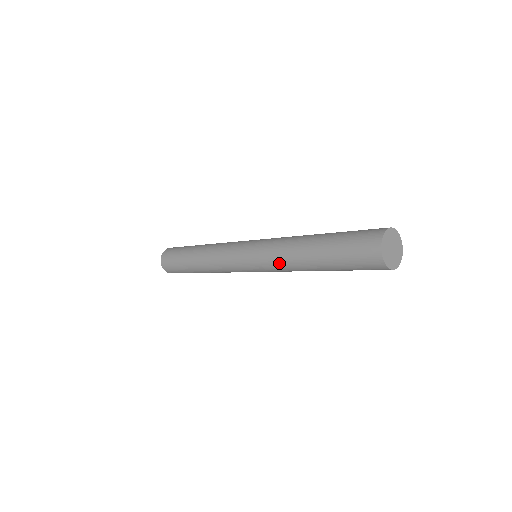
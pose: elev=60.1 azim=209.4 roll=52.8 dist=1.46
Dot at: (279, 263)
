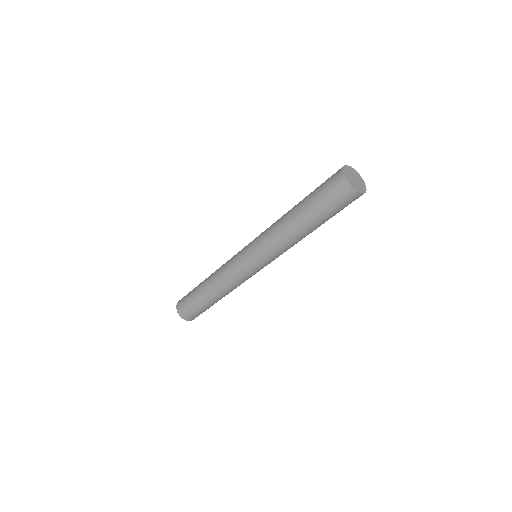
Dot at: (282, 248)
